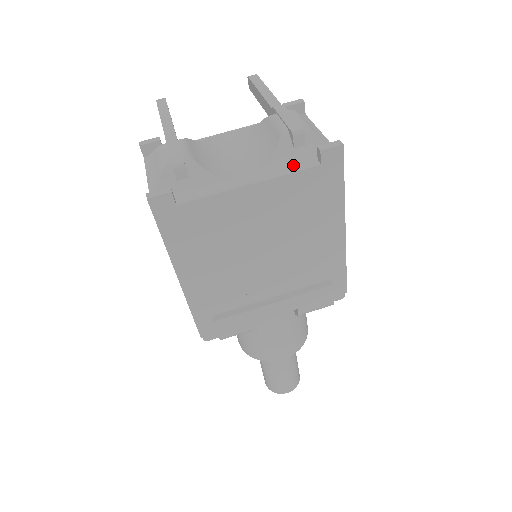
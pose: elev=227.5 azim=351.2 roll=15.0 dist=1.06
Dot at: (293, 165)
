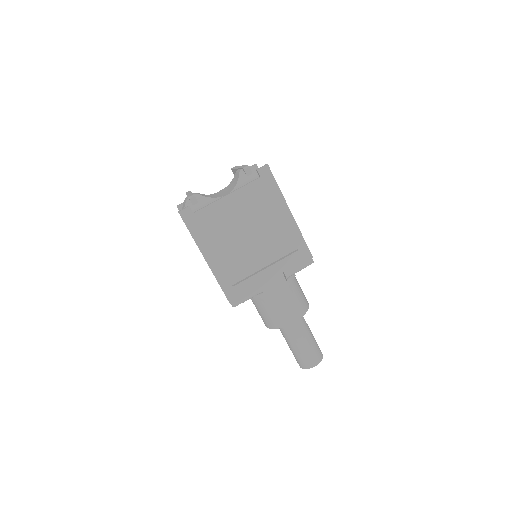
Dot at: (248, 182)
